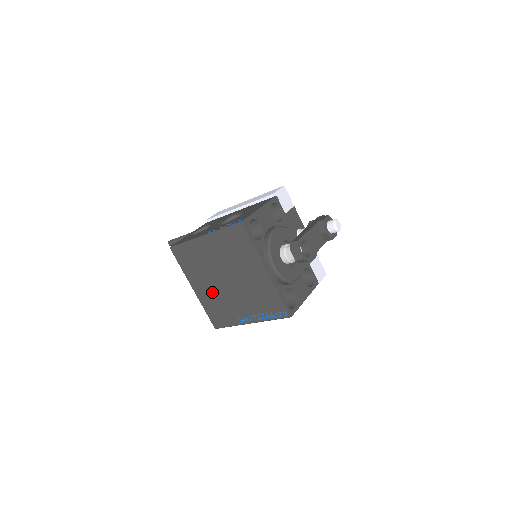
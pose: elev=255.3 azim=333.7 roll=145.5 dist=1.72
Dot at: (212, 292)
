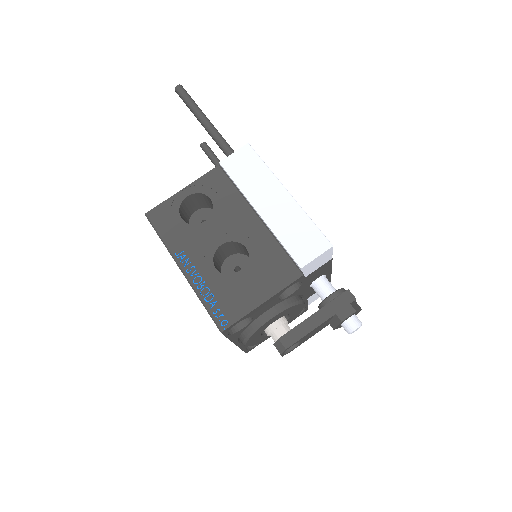
Dot at: occluded
